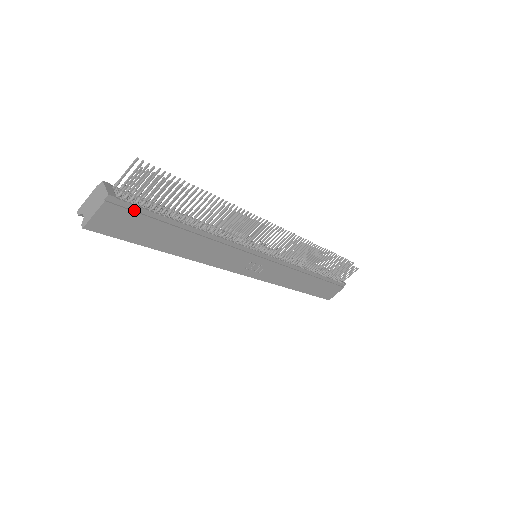
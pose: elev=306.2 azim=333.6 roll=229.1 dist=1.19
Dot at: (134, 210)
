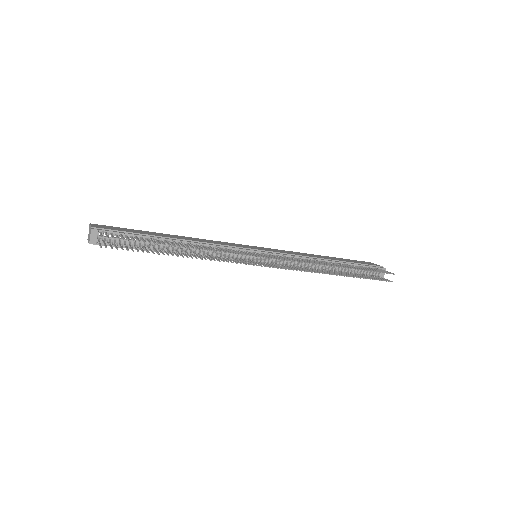
Dot at: occluded
